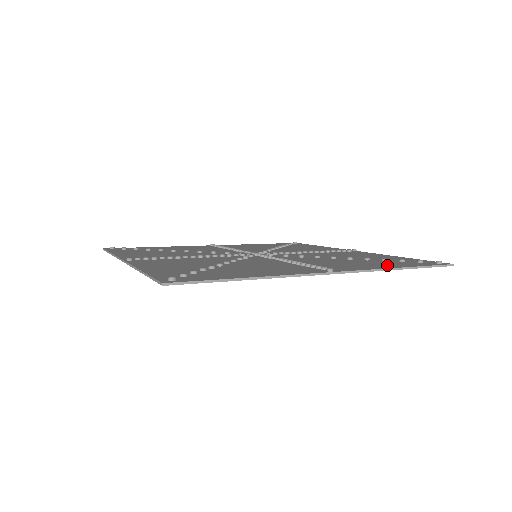
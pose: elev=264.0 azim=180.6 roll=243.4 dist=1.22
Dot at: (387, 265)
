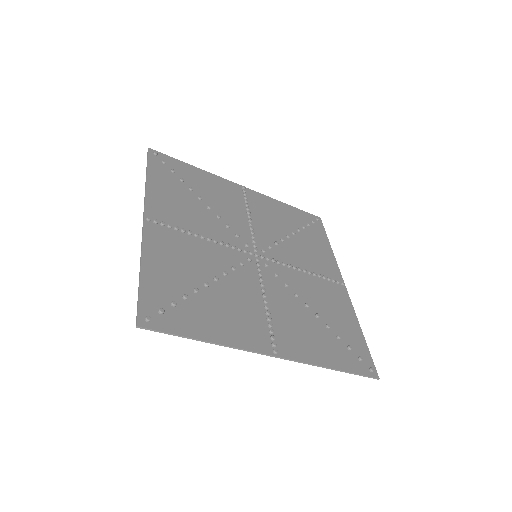
Dot at: (329, 355)
